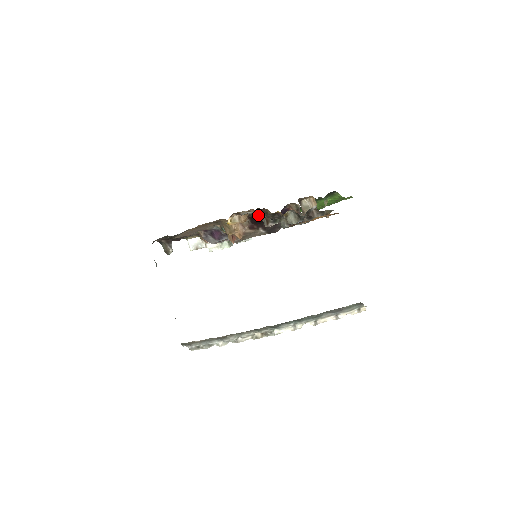
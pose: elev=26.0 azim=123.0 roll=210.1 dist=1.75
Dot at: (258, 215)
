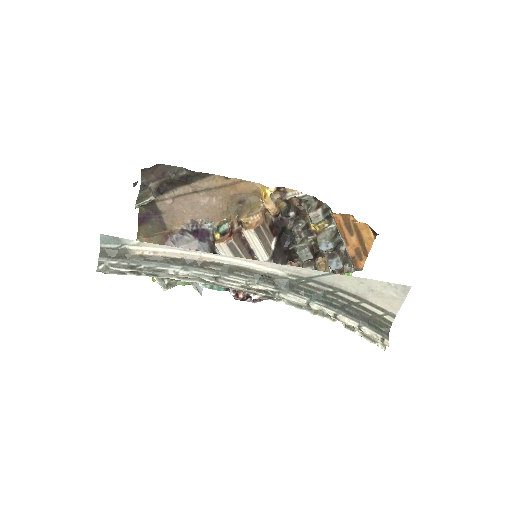
Dot at: (308, 200)
